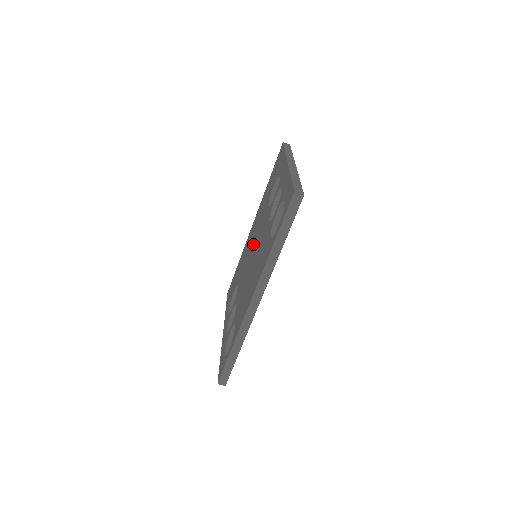
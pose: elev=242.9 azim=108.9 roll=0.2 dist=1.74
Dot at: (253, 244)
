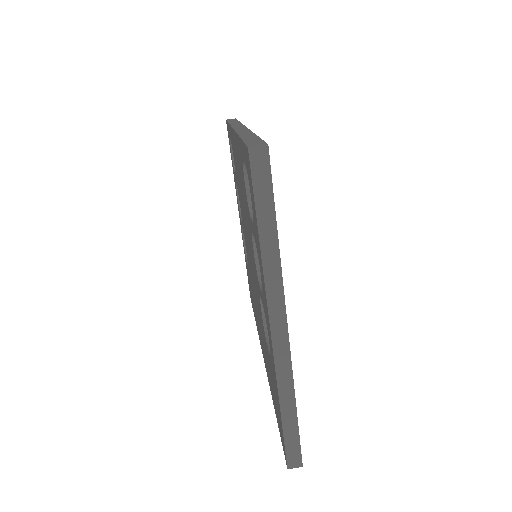
Dot at: (252, 279)
